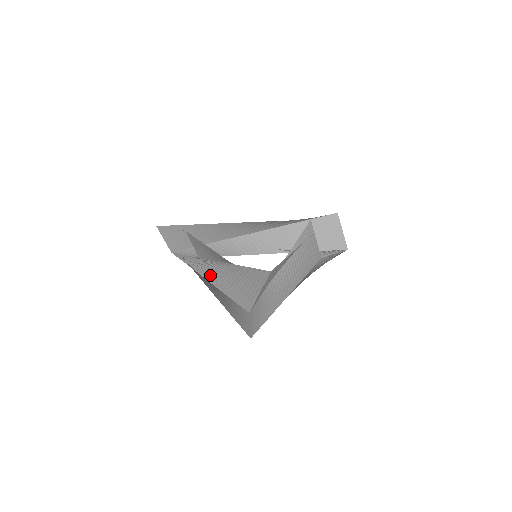
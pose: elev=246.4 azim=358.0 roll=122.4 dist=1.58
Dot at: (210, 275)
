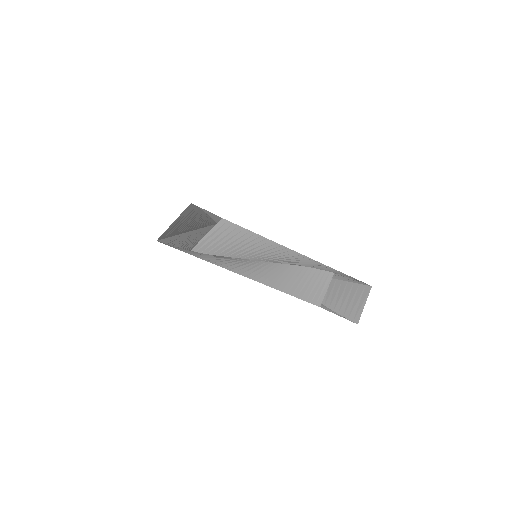
Dot at: occluded
